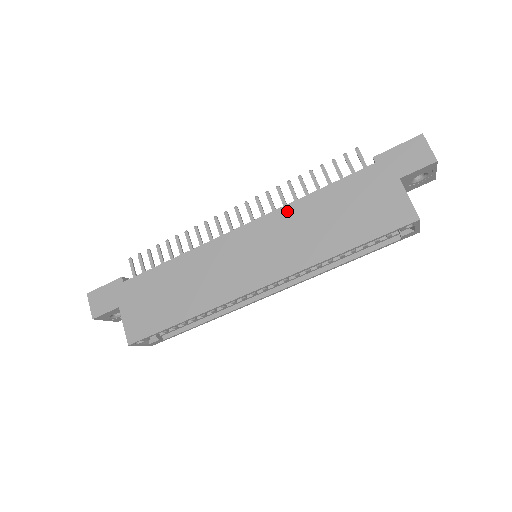
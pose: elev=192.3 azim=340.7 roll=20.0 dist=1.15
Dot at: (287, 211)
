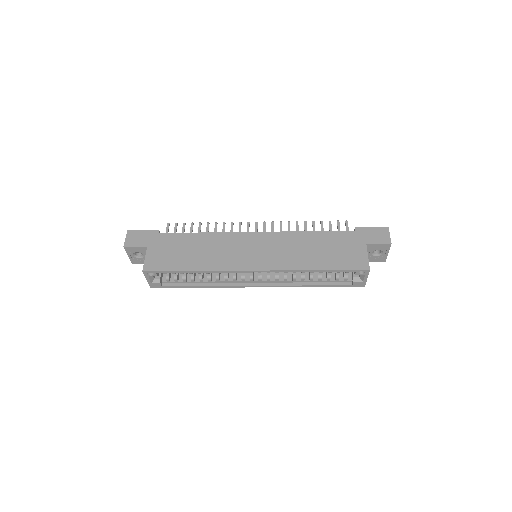
Dot at: (290, 235)
